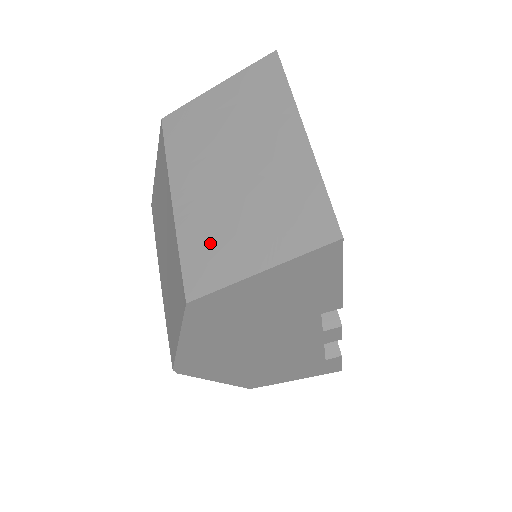
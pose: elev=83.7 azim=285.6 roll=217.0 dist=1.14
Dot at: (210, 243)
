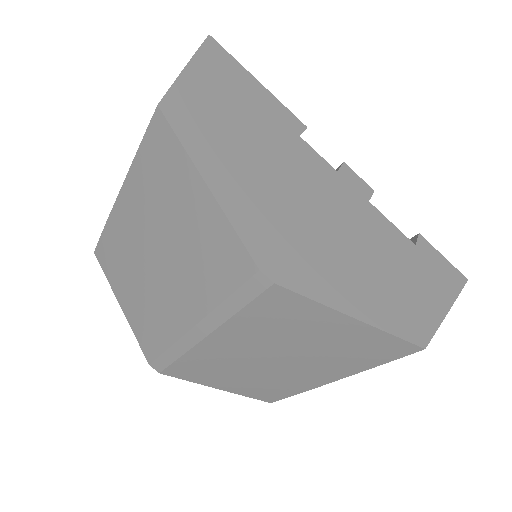
Dot at: occluded
